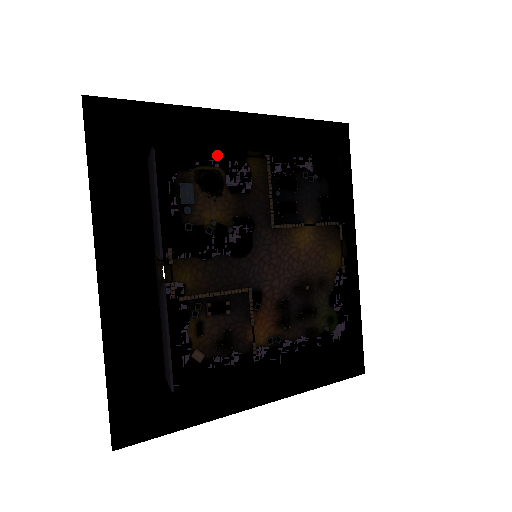
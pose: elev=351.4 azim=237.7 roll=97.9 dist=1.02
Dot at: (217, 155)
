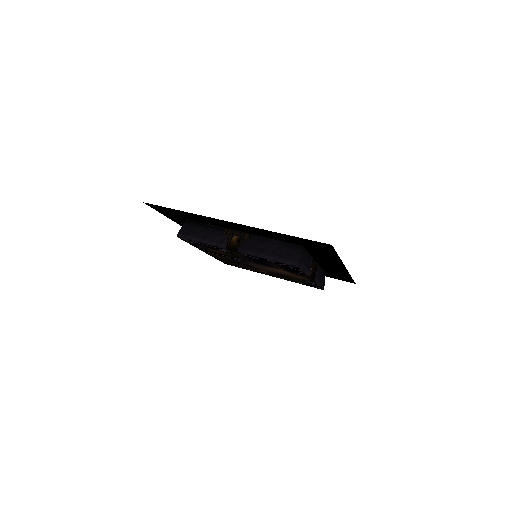
Dot at: (209, 245)
